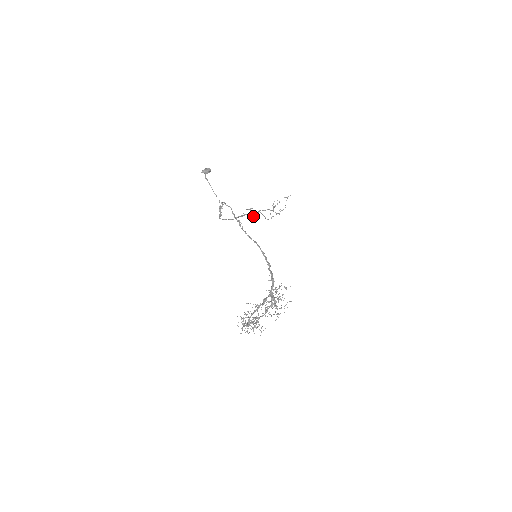
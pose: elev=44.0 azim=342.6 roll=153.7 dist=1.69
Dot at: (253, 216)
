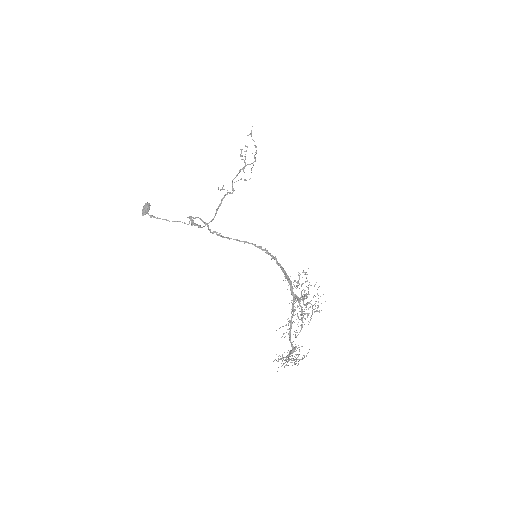
Dot at: occluded
